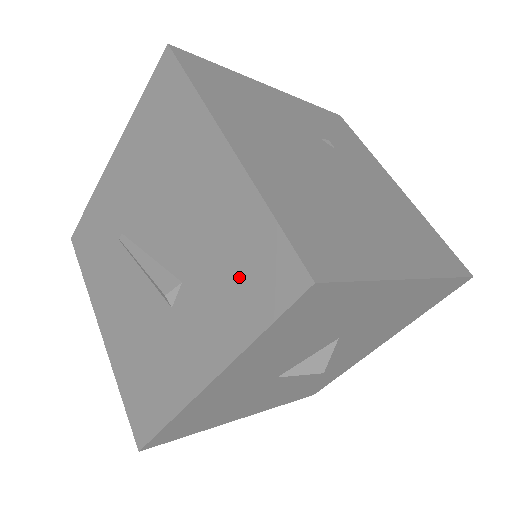
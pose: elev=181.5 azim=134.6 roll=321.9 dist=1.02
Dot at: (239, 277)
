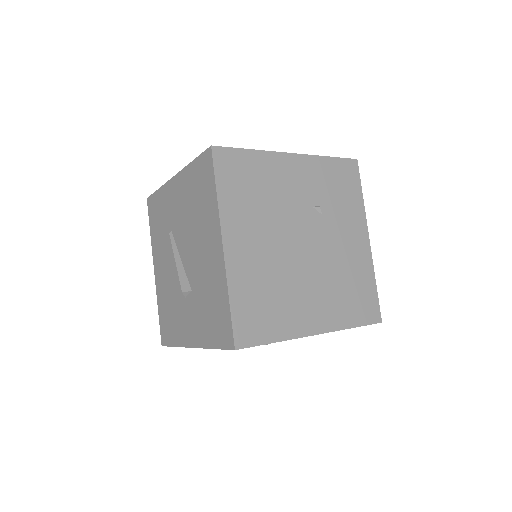
Dot at: (212, 316)
